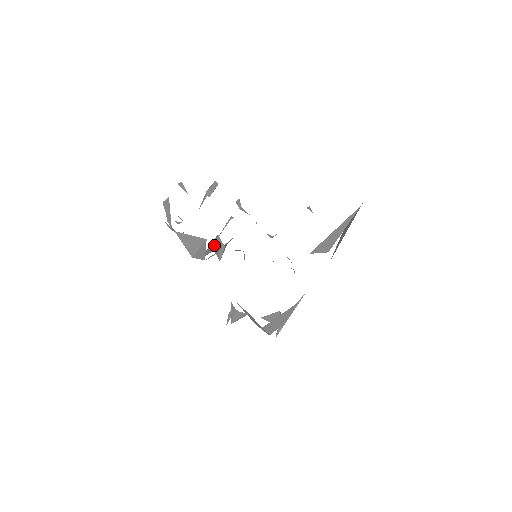
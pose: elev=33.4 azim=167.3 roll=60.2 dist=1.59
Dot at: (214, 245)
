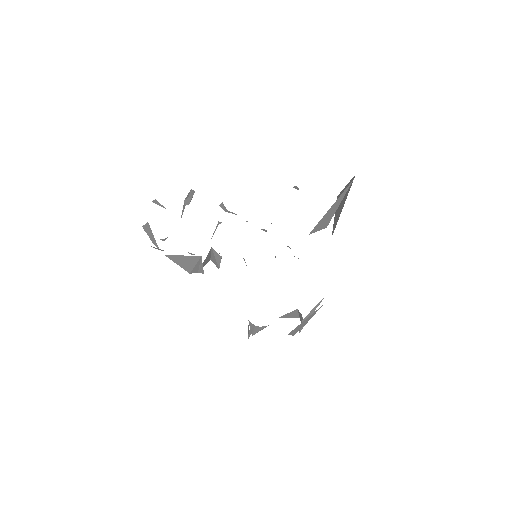
Dot at: (209, 256)
